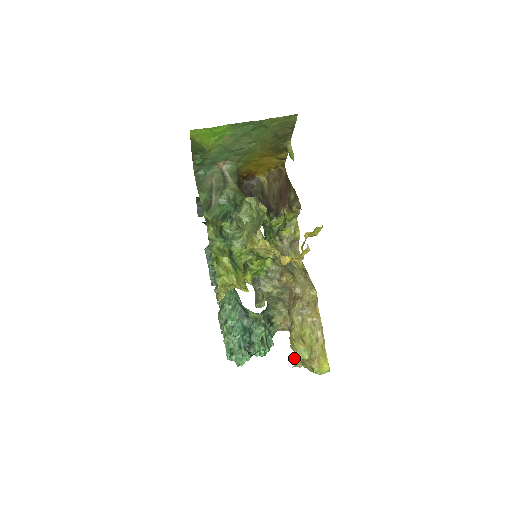
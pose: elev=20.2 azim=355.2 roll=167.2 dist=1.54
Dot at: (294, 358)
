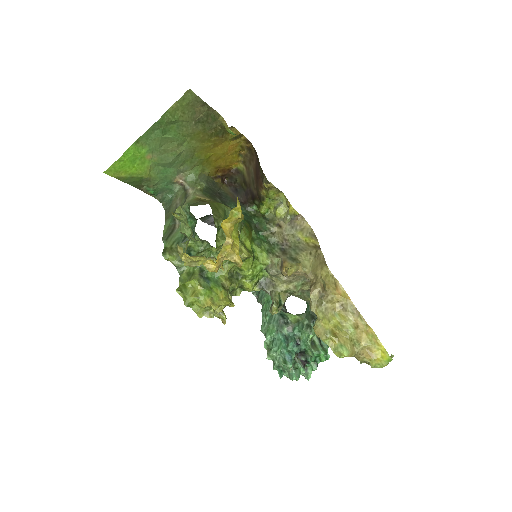
Dot at: occluded
